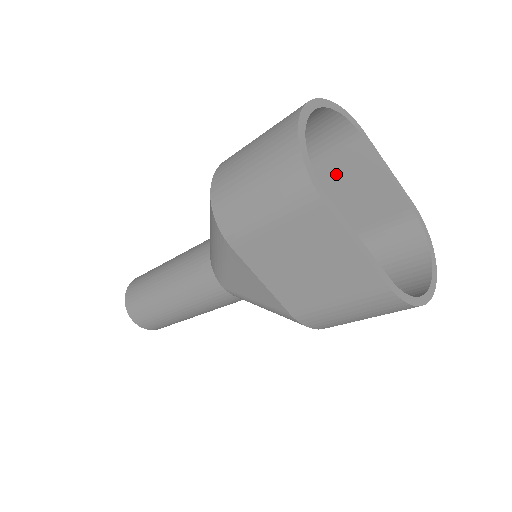
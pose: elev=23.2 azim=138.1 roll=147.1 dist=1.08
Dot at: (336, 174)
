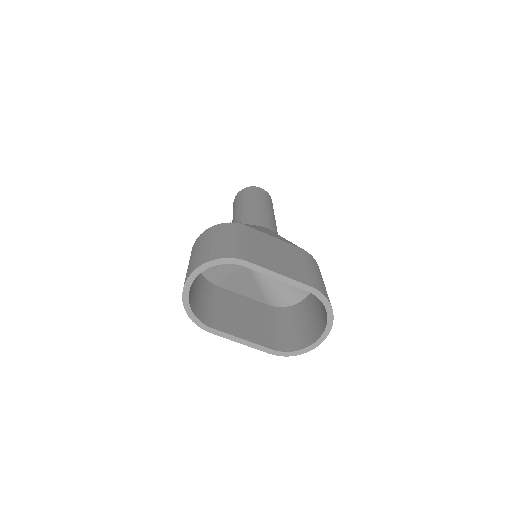
Dot at: occluded
